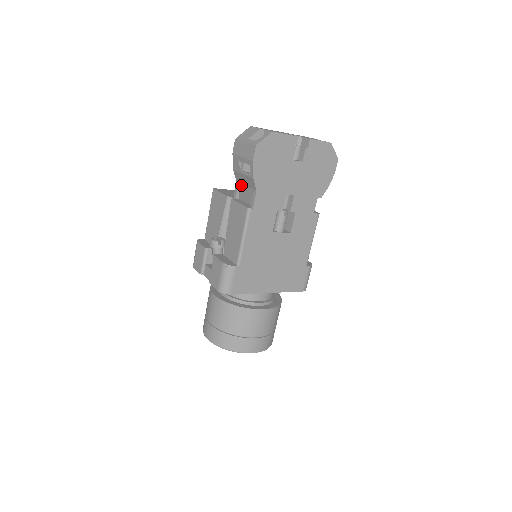
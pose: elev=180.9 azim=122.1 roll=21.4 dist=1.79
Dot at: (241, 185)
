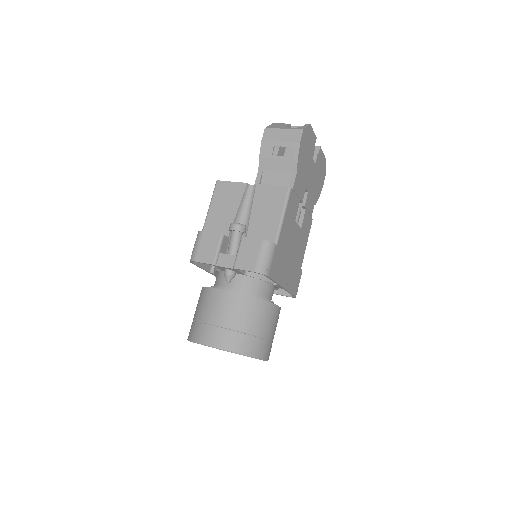
Dot at: (268, 172)
